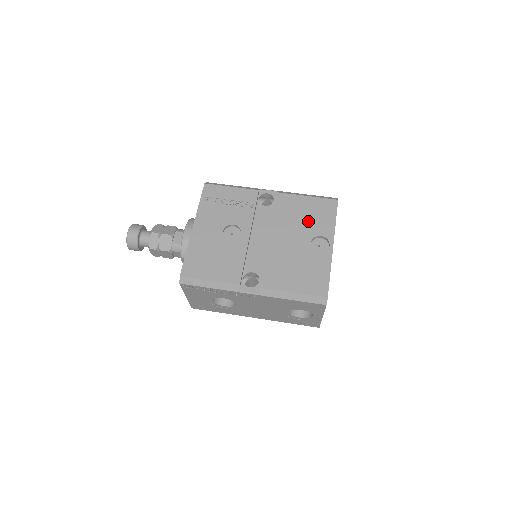
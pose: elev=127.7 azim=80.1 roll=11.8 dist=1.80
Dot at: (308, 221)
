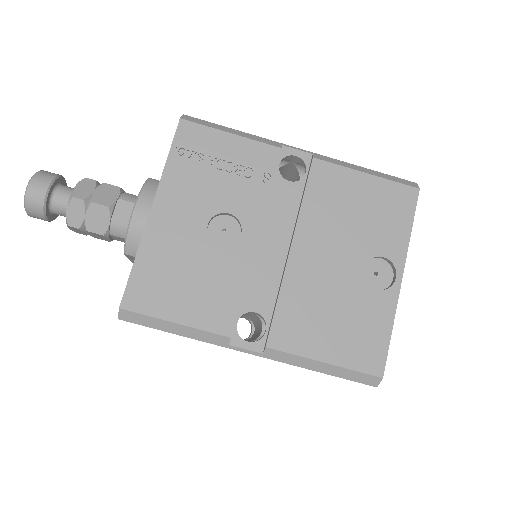
Dot at: (364, 224)
